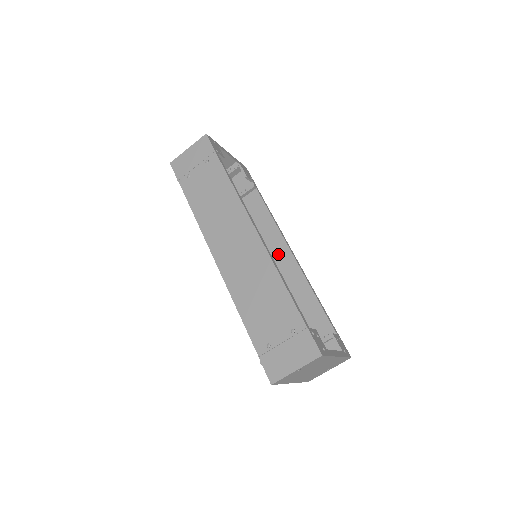
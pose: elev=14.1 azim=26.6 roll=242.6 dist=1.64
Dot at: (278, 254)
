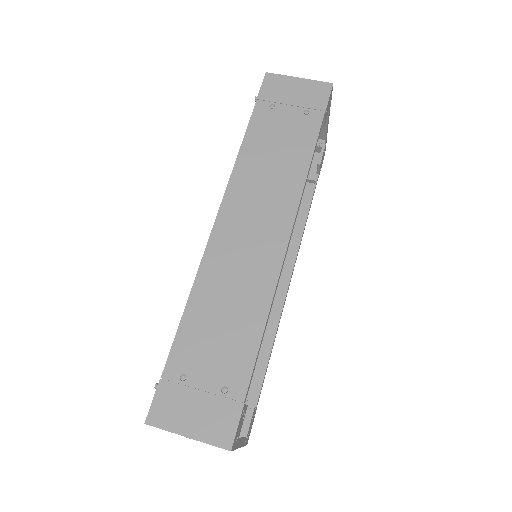
Dot at: occluded
